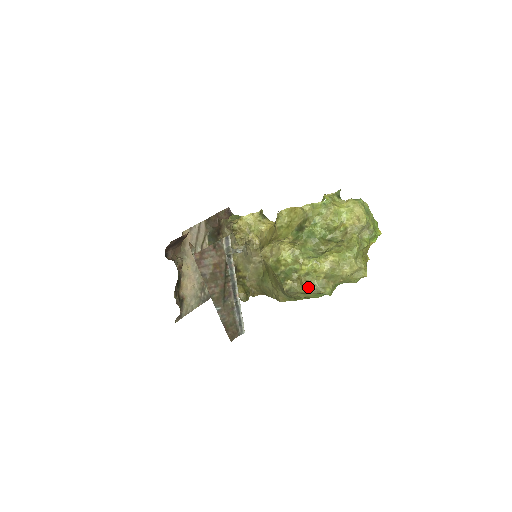
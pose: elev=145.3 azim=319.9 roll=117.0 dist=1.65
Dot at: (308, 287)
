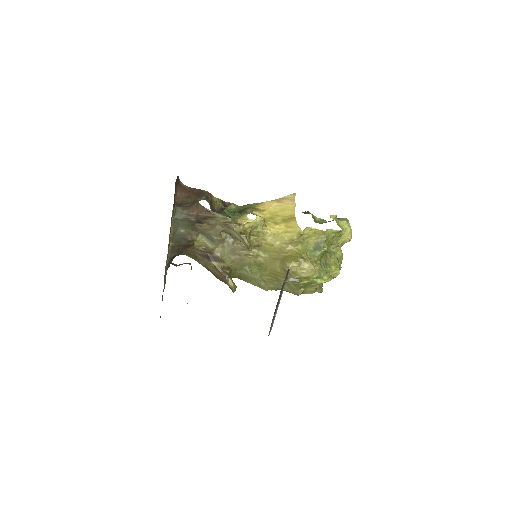
Dot at: (315, 291)
